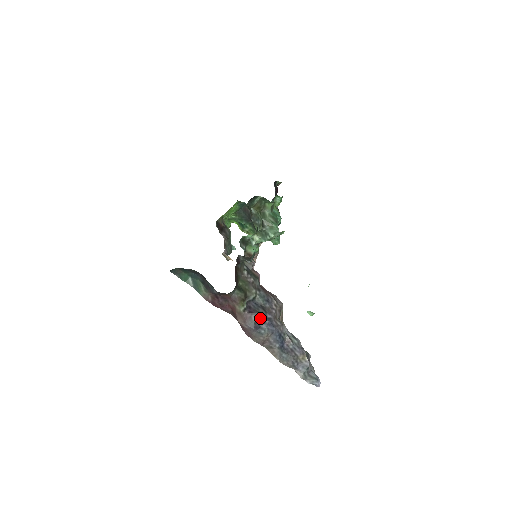
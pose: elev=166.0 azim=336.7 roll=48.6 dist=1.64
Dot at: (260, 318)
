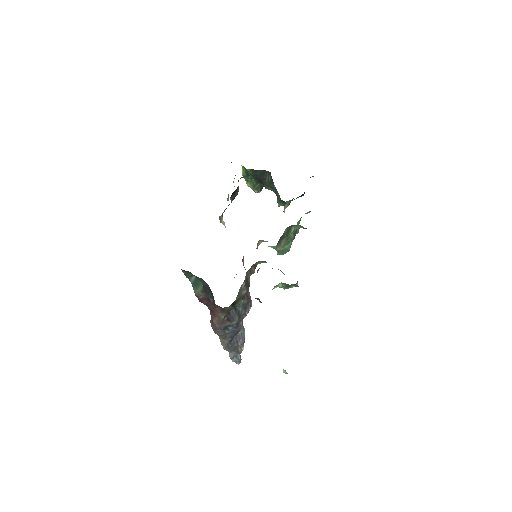
Dot at: (233, 325)
